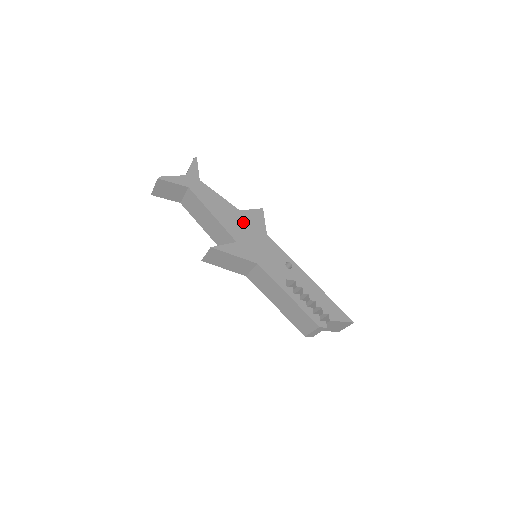
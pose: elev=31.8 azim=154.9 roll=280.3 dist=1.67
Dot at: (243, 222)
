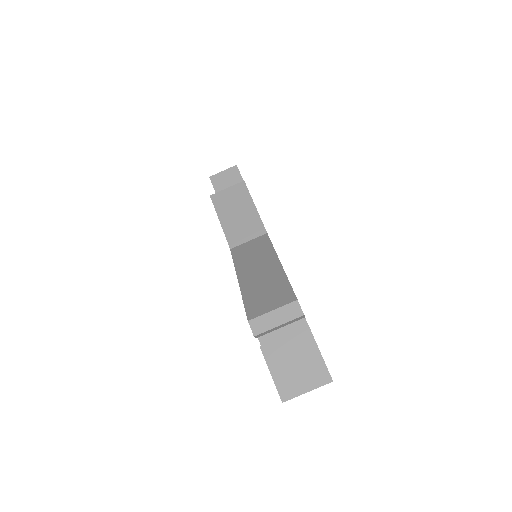
Dot at: occluded
